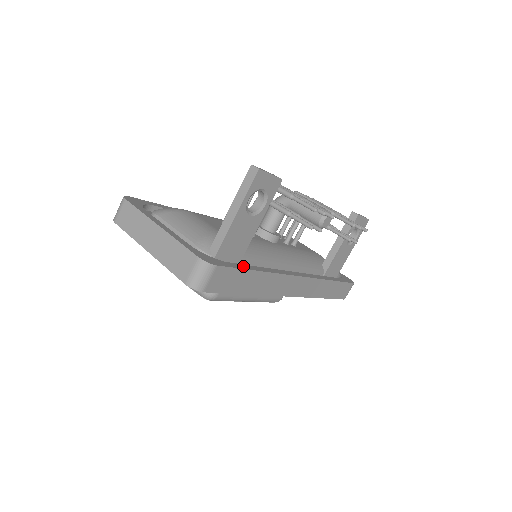
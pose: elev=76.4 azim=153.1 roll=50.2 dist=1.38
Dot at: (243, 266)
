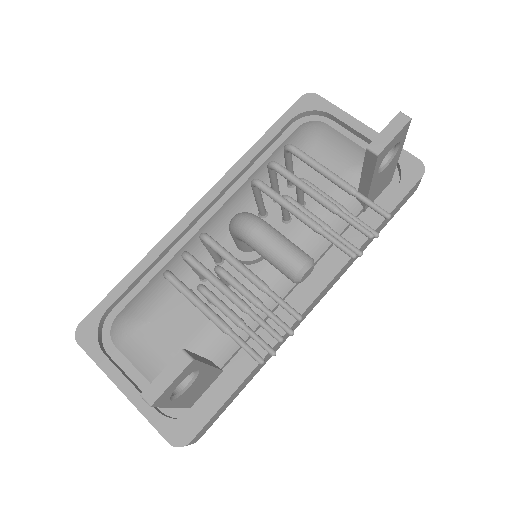
Dot at: (223, 394)
